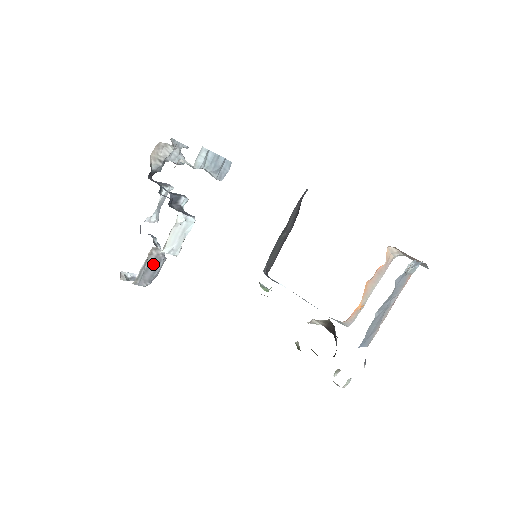
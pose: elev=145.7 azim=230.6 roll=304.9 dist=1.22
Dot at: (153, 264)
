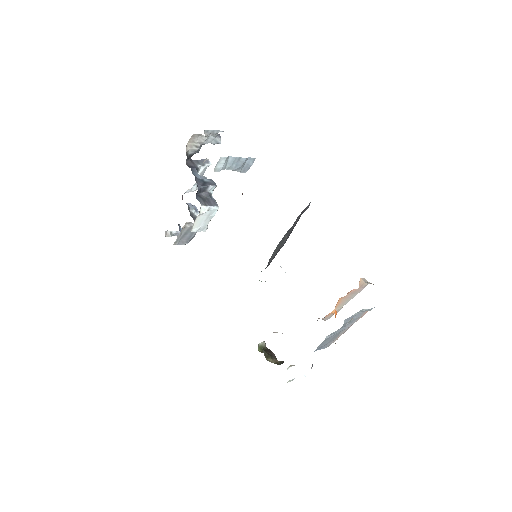
Dot at: (188, 232)
